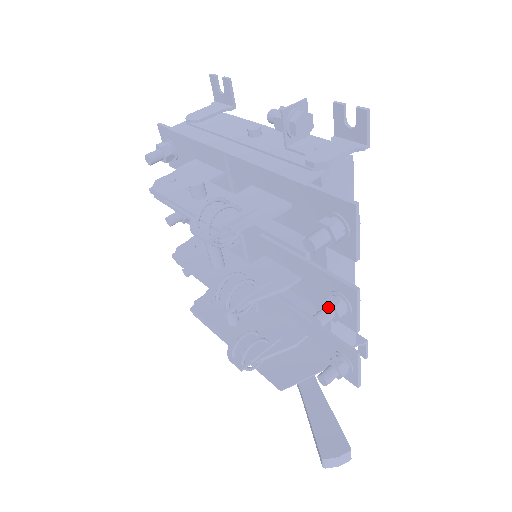
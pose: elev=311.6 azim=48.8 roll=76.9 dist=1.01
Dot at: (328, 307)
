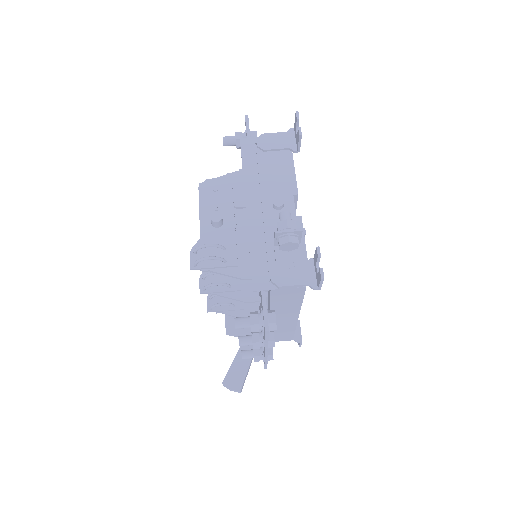
Dot at: (251, 339)
